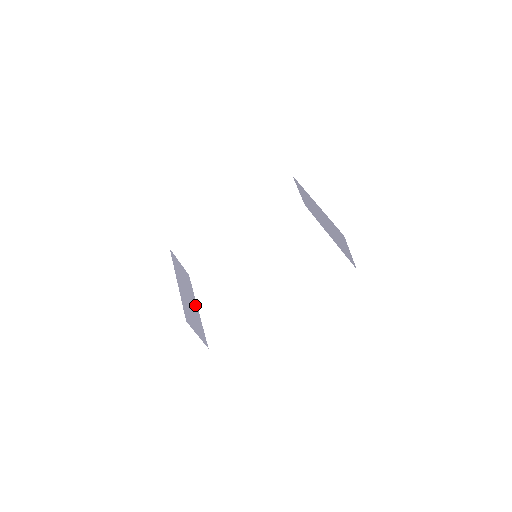
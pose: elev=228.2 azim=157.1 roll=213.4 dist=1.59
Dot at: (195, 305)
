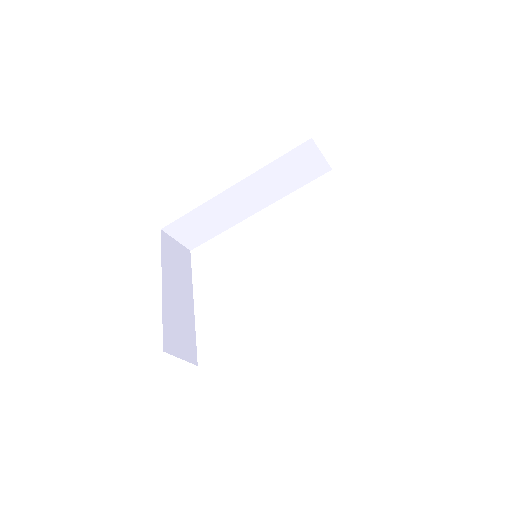
Dot at: (189, 302)
